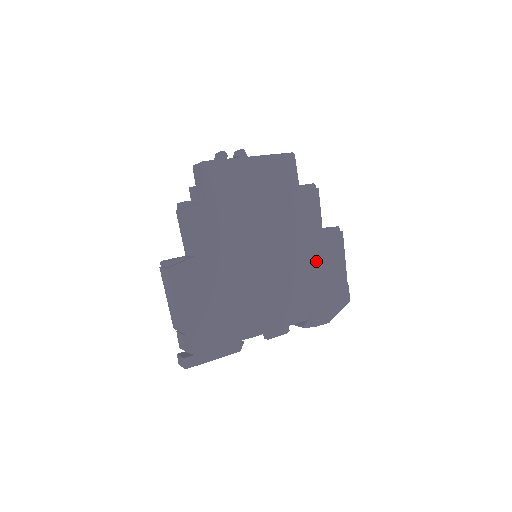
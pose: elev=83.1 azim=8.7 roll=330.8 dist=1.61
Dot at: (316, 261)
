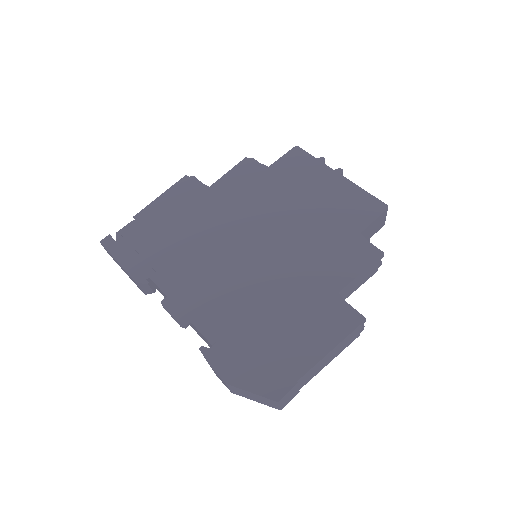
Dot at: (294, 309)
